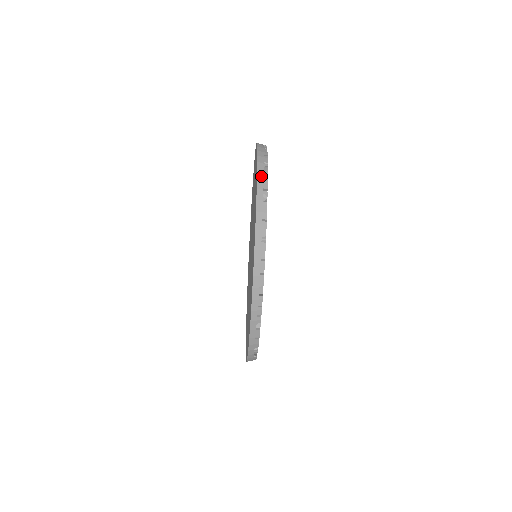
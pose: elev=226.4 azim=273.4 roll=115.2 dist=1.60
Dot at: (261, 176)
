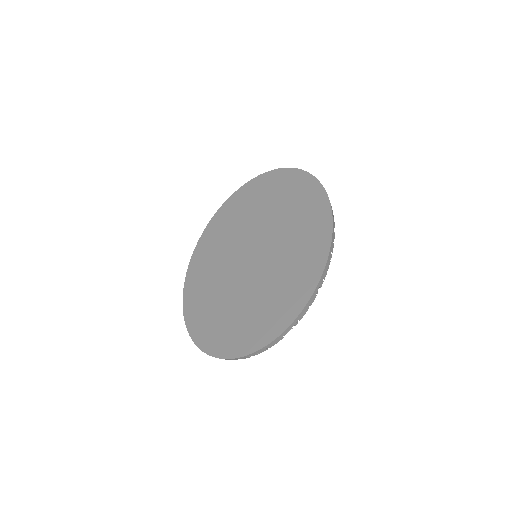
Dot at: (317, 180)
